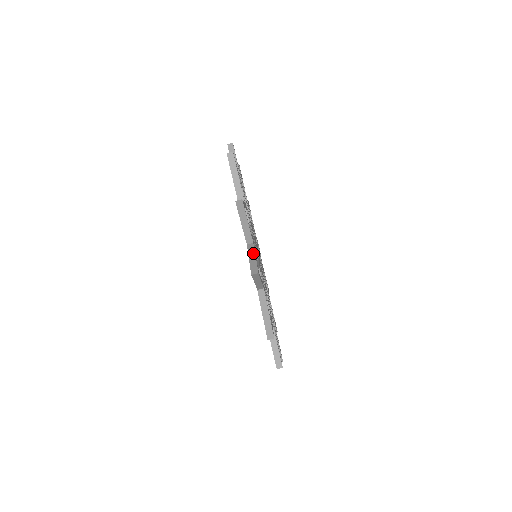
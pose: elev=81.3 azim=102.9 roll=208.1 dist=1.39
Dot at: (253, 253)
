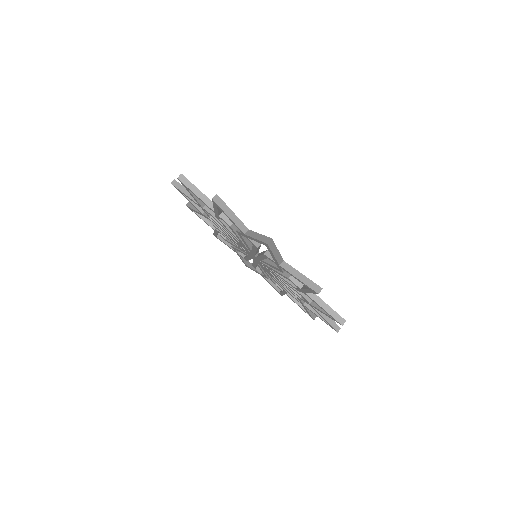
Dot at: occluded
